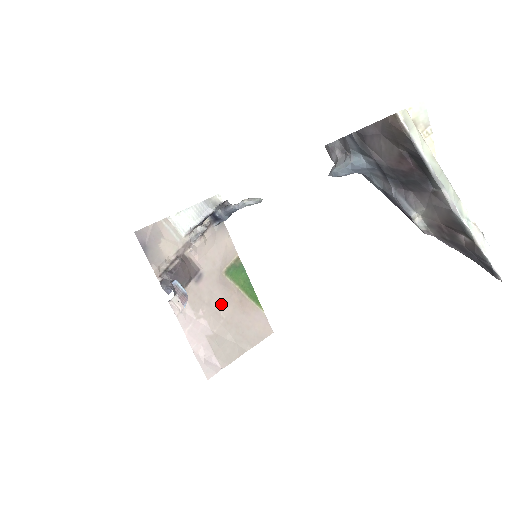
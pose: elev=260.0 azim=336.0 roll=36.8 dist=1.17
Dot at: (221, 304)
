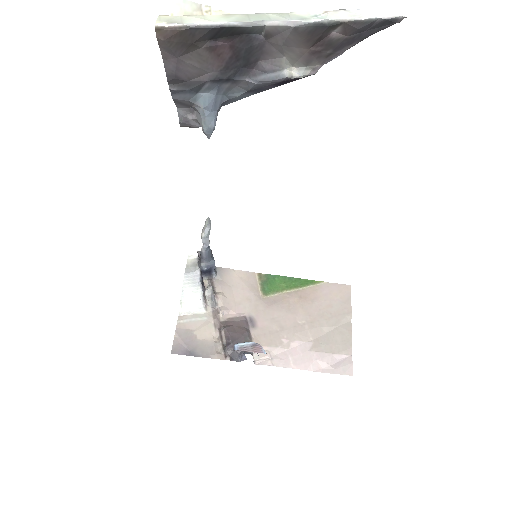
Dot at: (290, 317)
